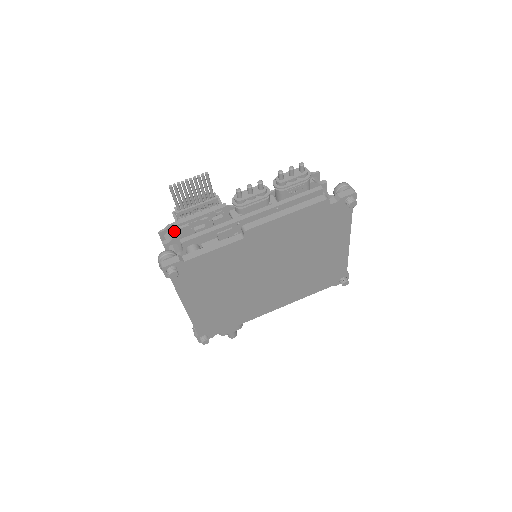
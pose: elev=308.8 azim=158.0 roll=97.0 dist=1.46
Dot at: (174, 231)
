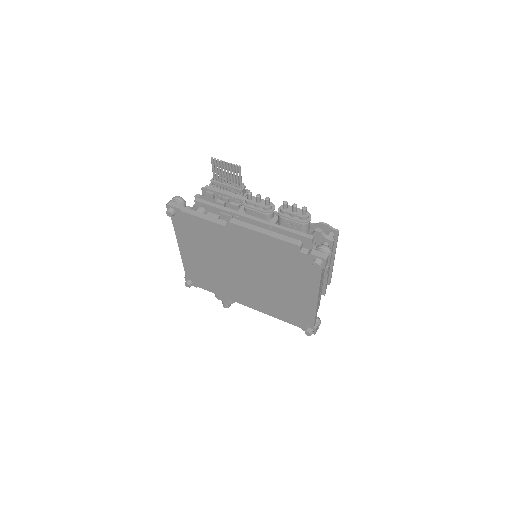
Dot at: occluded
